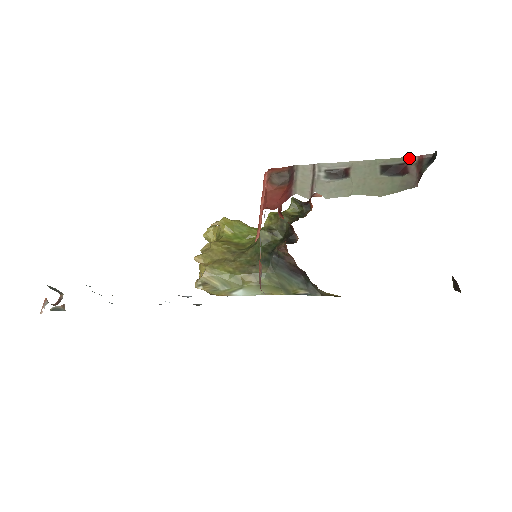
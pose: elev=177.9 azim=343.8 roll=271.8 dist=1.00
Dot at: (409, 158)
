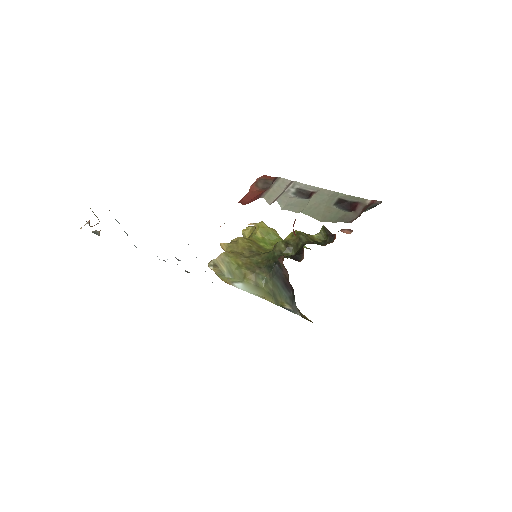
Dot at: (365, 200)
